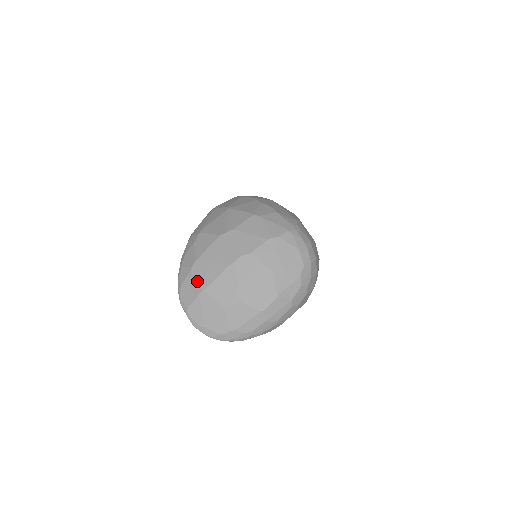
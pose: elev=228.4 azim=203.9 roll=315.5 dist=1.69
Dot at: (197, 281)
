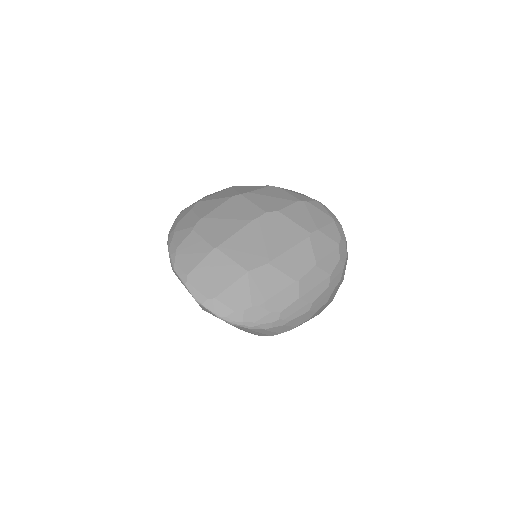
Dot at: (204, 239)
